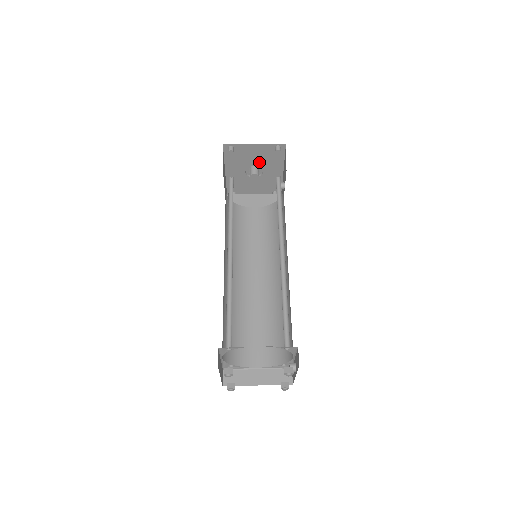
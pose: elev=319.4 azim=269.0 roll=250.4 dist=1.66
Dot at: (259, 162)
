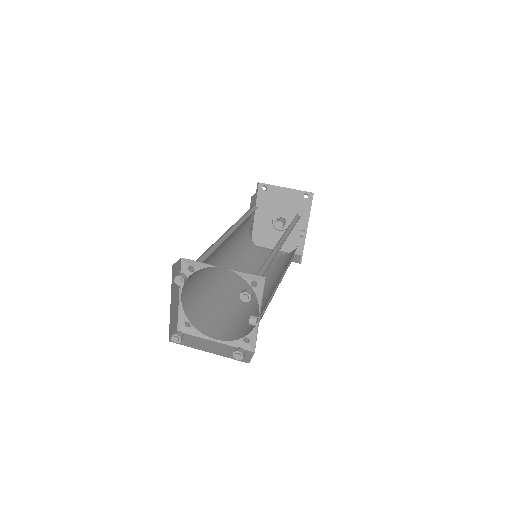
Dot at: (287, 211)
